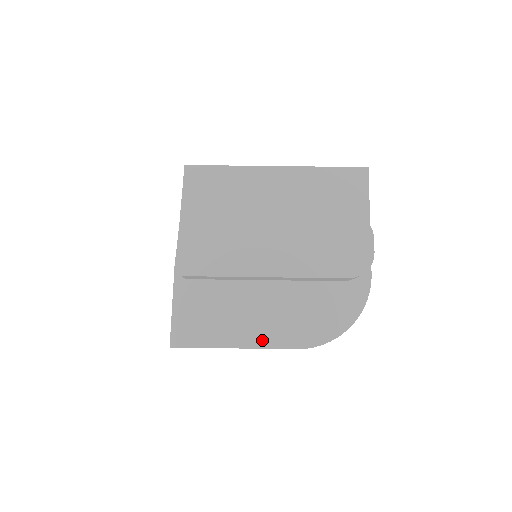
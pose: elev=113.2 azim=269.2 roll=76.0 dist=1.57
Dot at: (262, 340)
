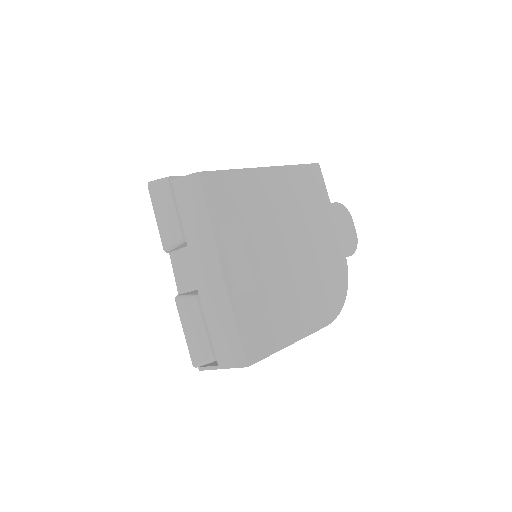
Dot at: (306, 328)
